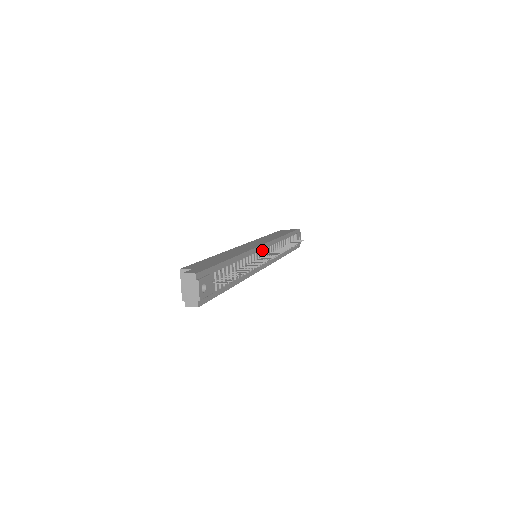
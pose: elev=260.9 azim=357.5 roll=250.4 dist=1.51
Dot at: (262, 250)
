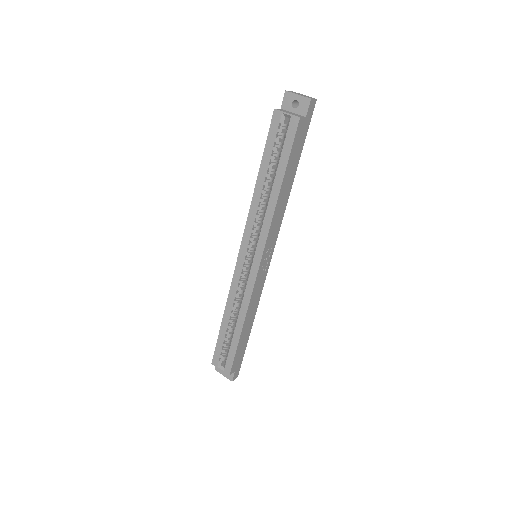
Dot at: occluded
